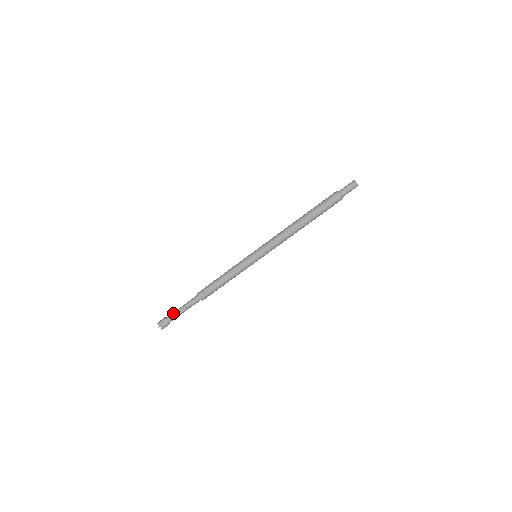
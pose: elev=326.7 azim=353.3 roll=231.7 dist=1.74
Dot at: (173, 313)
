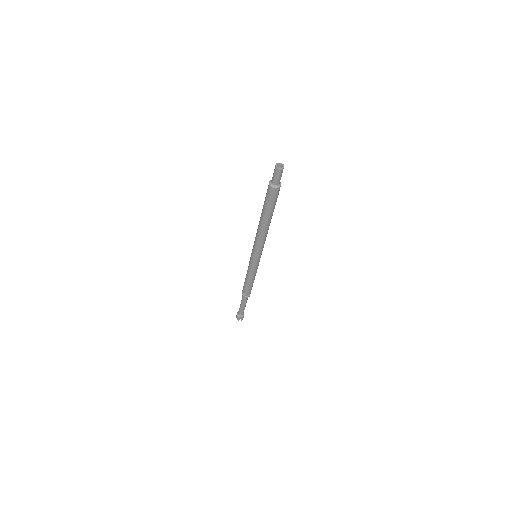
Dot at: (241, 312)
